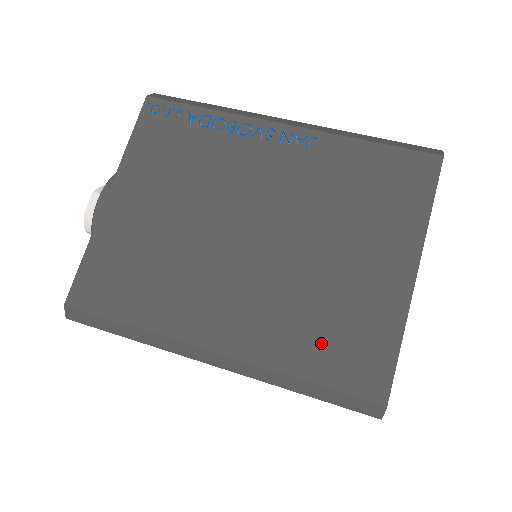
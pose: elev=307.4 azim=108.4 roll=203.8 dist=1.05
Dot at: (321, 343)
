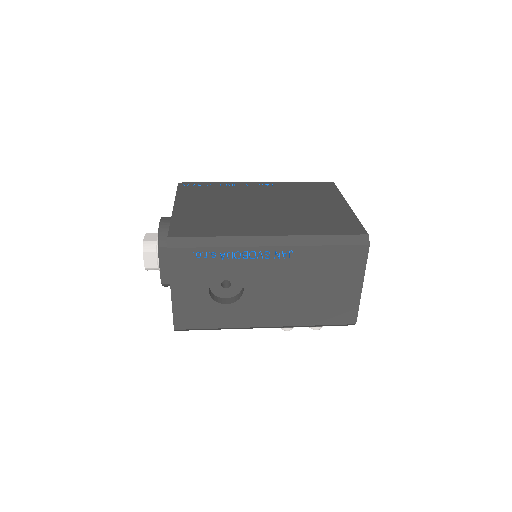
Dot at: (323, 225)
